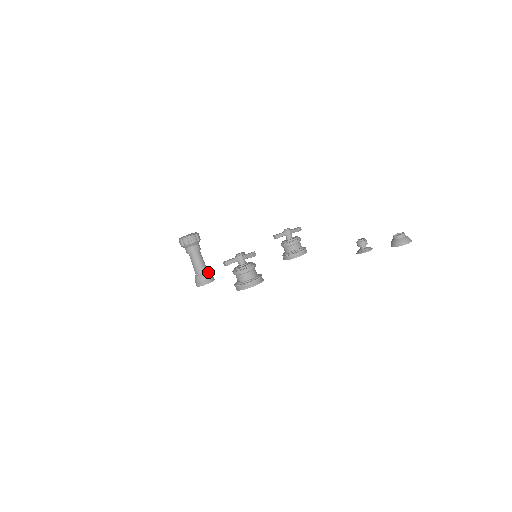
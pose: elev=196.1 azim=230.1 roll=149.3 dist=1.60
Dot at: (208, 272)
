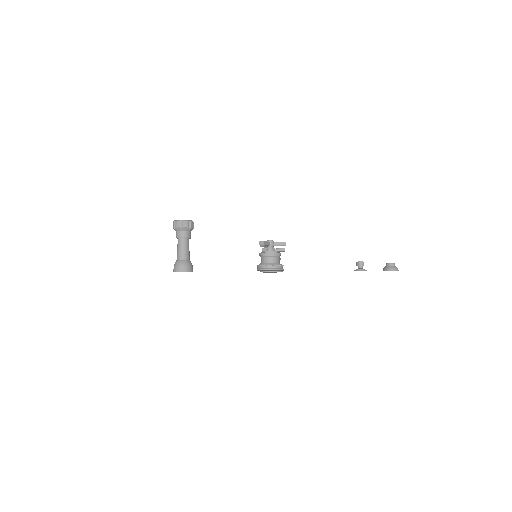
Dot at: occluded
